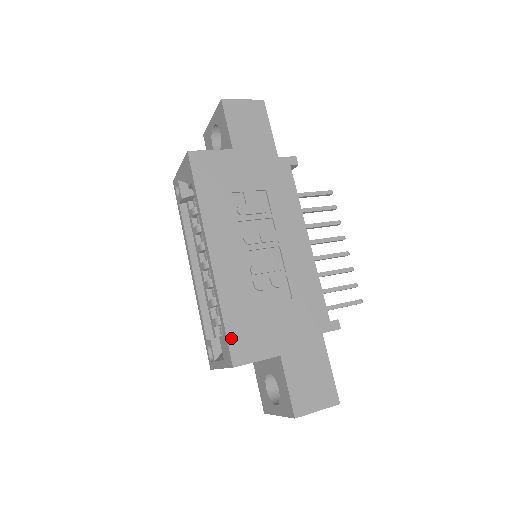
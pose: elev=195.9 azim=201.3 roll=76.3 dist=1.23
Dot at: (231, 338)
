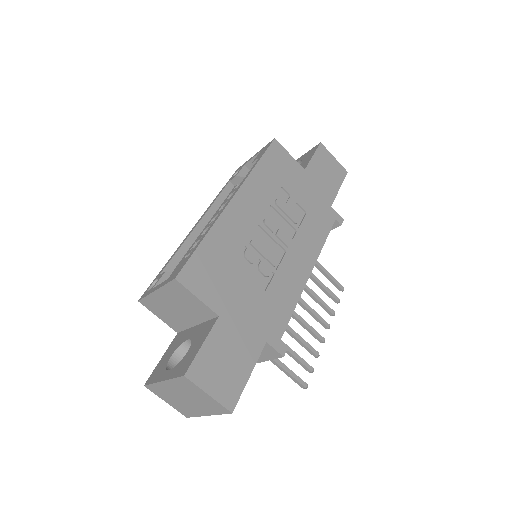
Dot at: (194, 259)
